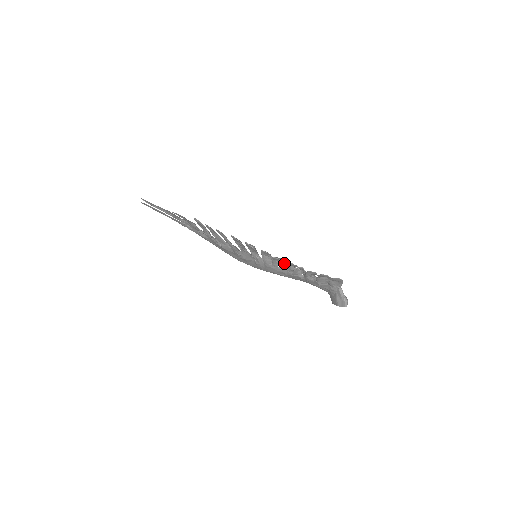
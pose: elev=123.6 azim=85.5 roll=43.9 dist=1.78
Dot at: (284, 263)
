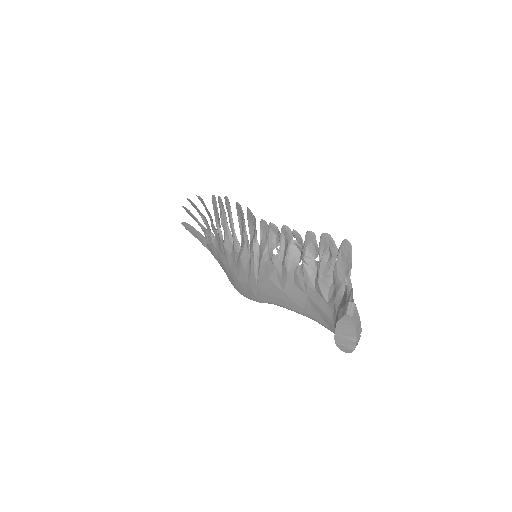
Dot at: (281, 236)
